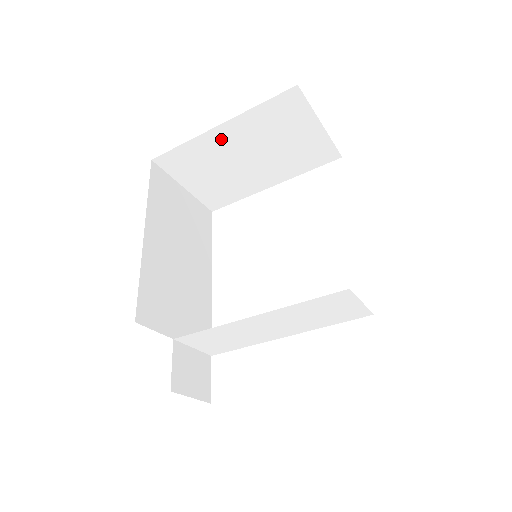
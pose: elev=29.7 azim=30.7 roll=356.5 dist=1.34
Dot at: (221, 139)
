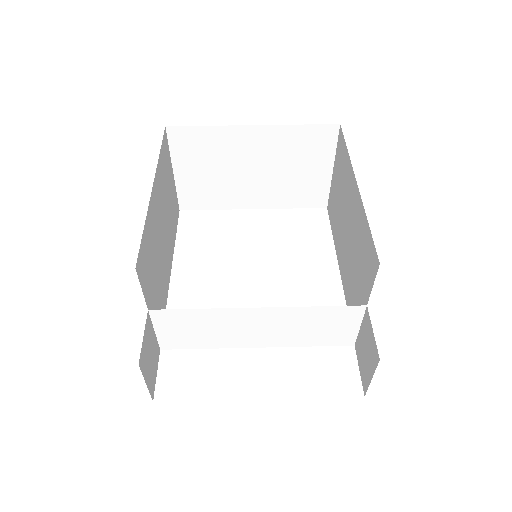
Dot at: (245, 140)
